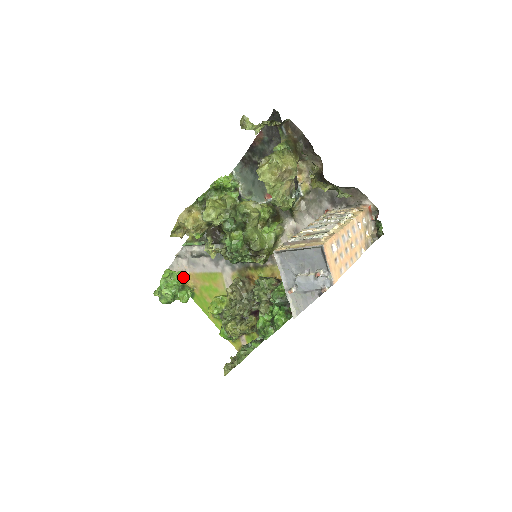
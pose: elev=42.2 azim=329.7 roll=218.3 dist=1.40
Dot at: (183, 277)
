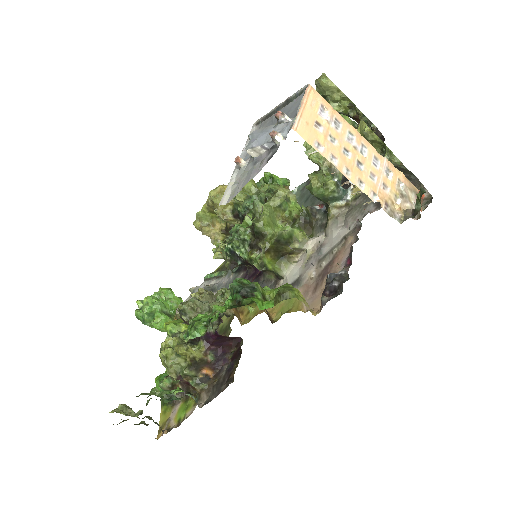
Dot at: (178, 304)
